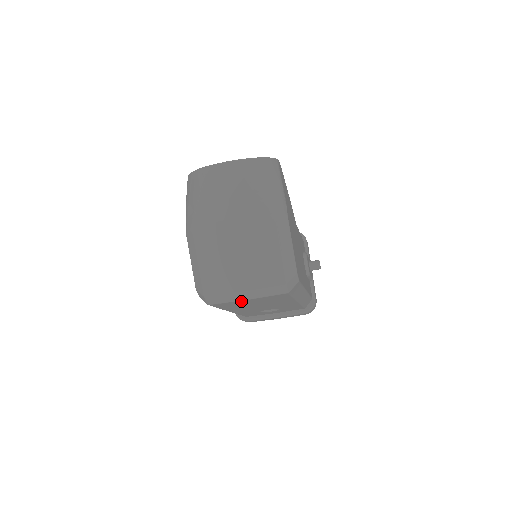
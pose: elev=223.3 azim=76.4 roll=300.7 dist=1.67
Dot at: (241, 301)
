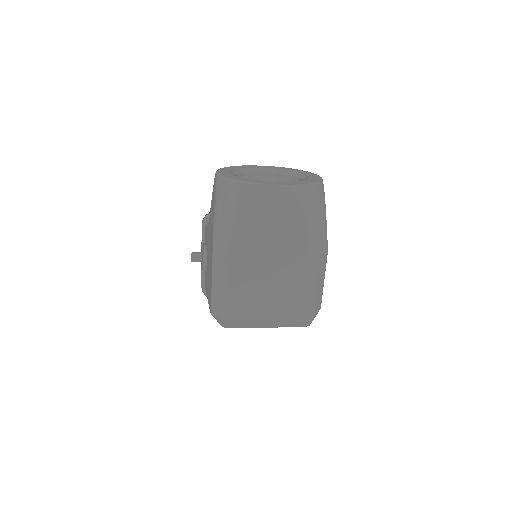
Dot at: occluded
